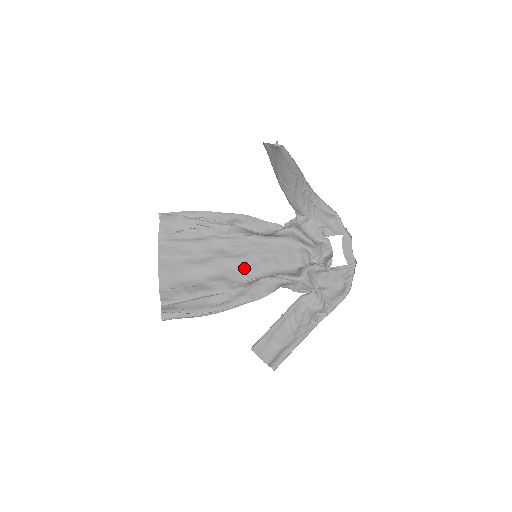
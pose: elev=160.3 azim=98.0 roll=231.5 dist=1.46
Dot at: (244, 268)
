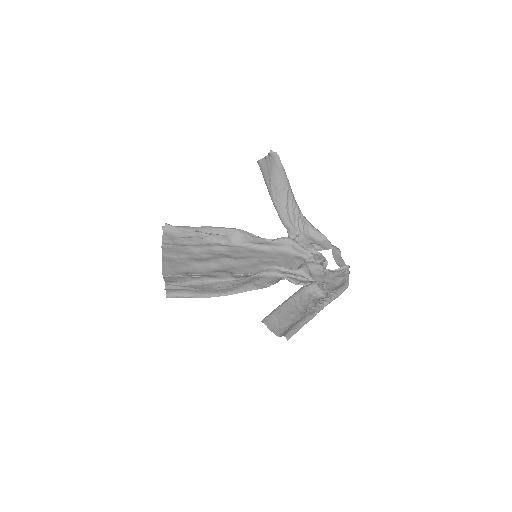
Dot at: (245, 266)
